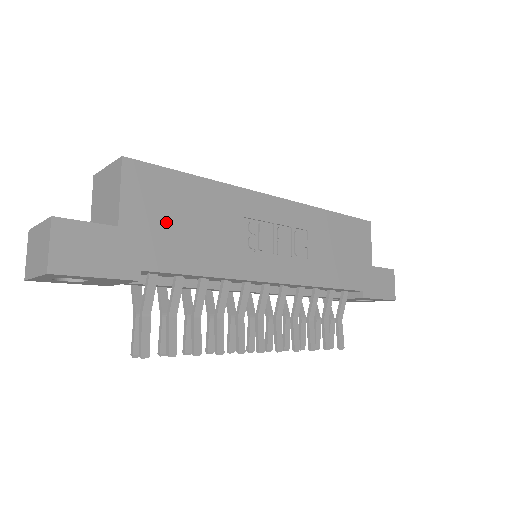
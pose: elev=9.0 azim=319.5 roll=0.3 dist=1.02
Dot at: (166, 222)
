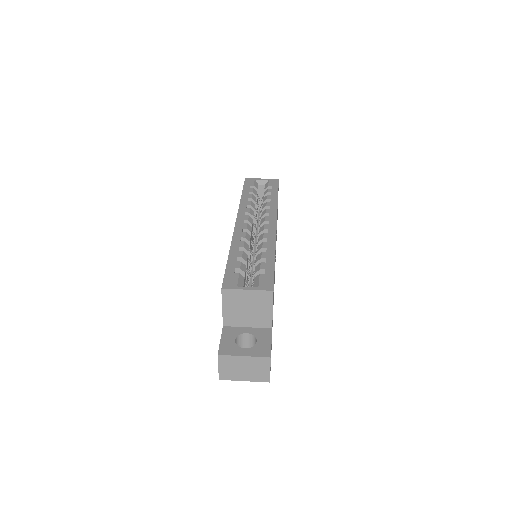
Dot at: occluded
